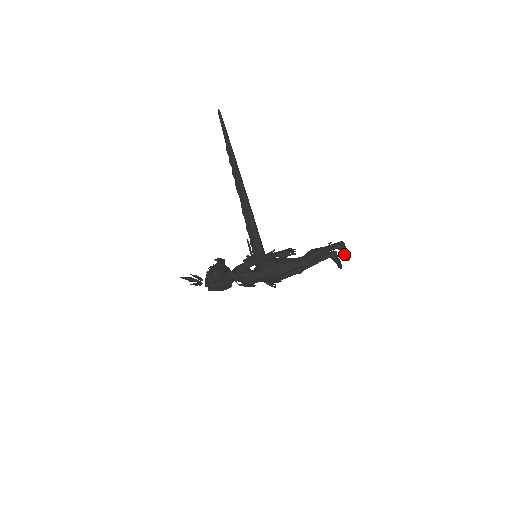
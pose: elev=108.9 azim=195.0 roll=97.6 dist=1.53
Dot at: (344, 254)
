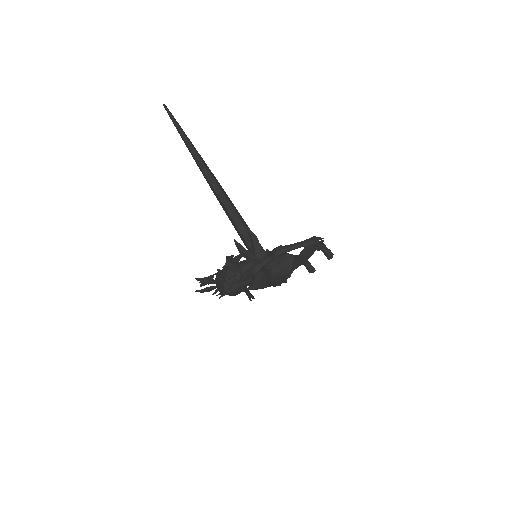
Dot at: (326, 253)
